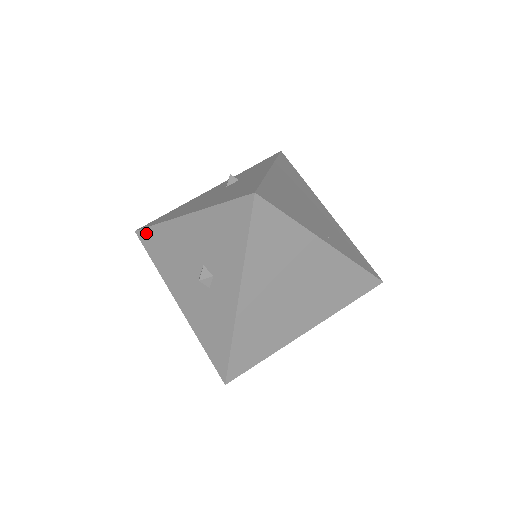
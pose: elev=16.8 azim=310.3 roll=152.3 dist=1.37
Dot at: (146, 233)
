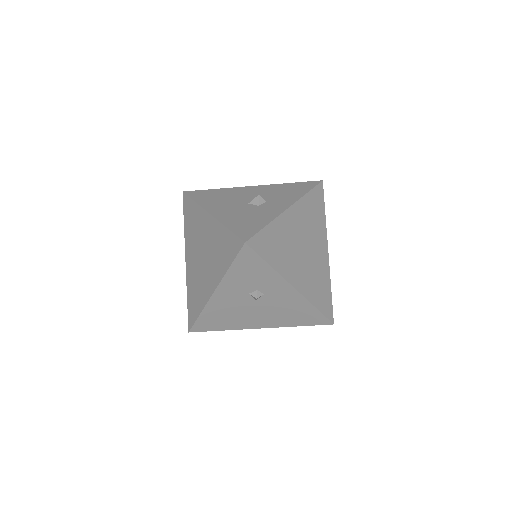
Dot at: (198, 192)
